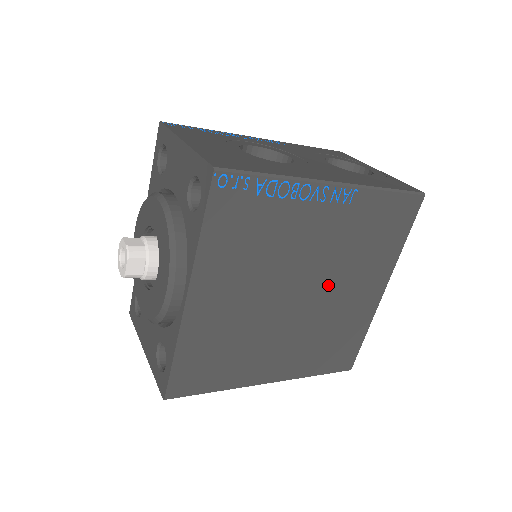
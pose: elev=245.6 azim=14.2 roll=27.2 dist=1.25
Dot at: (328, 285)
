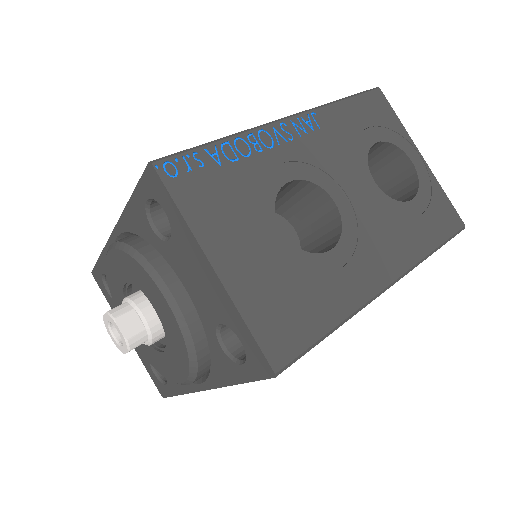
Dot at: occluded
